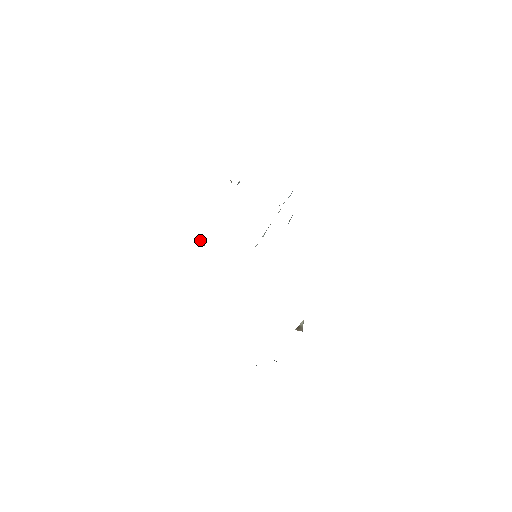
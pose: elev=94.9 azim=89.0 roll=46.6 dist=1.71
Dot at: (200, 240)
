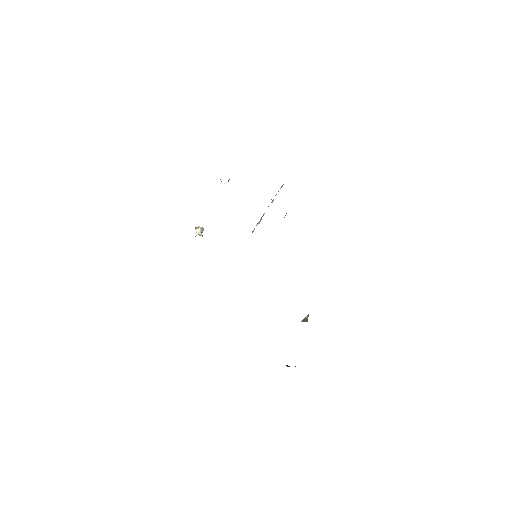
Dot at: (197, 232)
